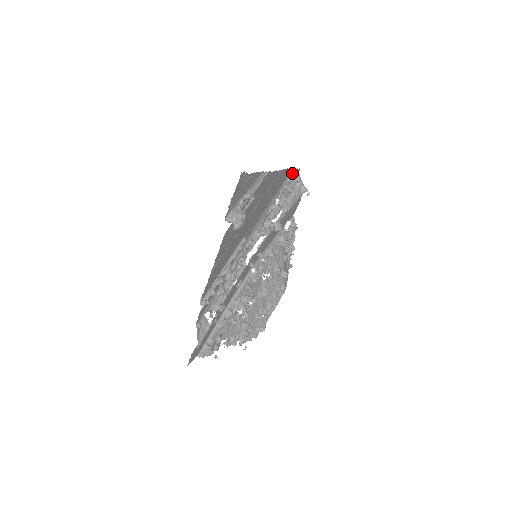
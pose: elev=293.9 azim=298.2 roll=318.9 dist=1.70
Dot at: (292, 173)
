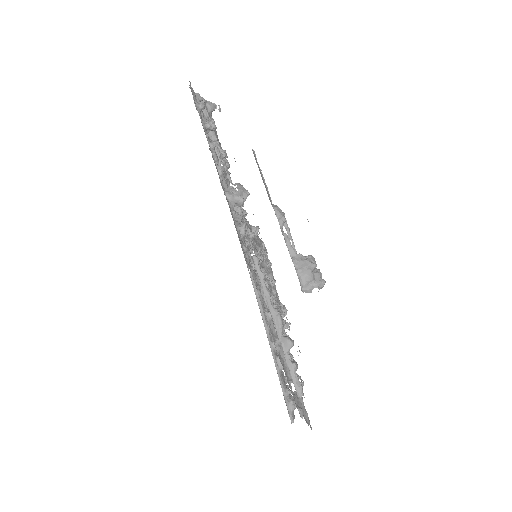
Dot at: (193, 97)
